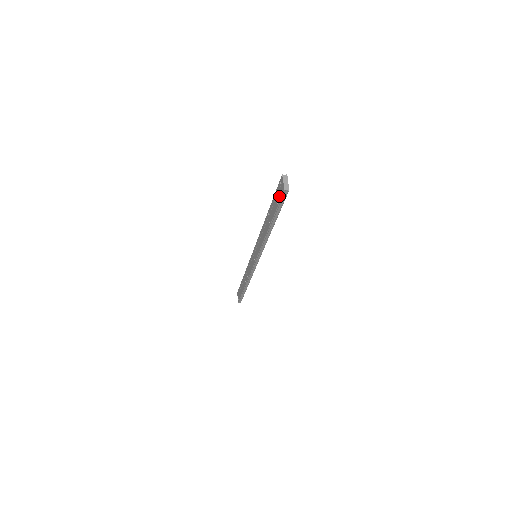
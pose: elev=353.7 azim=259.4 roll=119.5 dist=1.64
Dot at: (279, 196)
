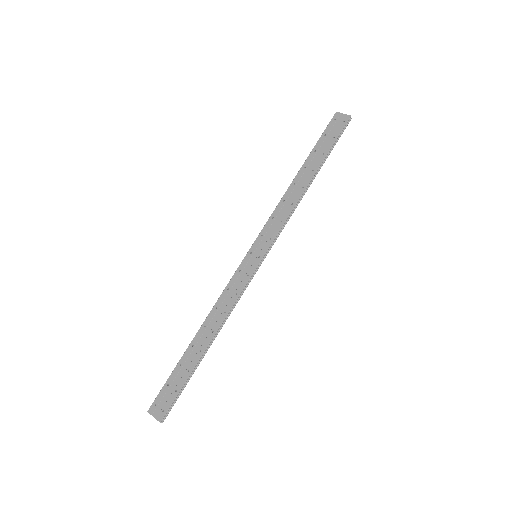
Dot at: (338, 129)
